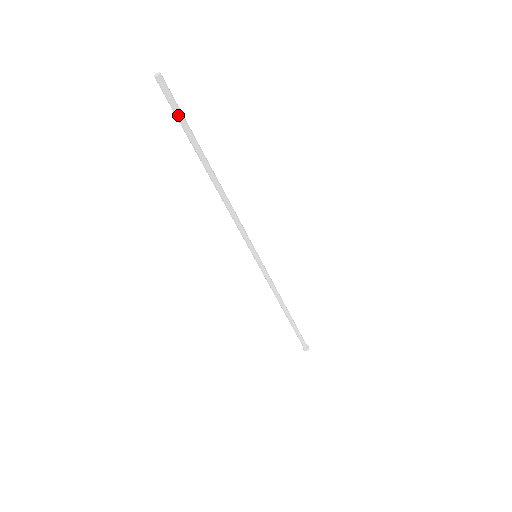
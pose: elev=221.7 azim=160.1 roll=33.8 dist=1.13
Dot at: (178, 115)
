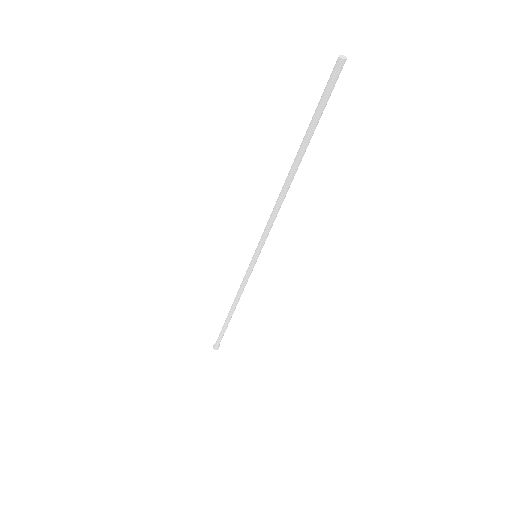
Dot at: (323, 104)
